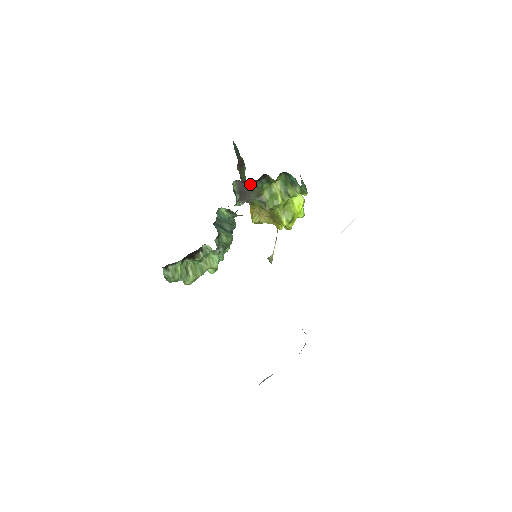
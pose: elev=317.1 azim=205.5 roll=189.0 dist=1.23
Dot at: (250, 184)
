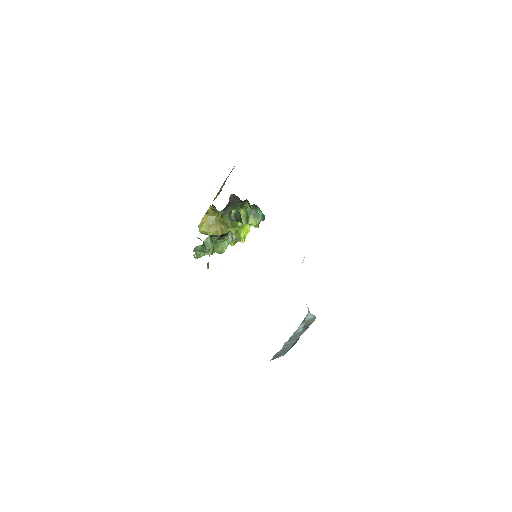
Dot at: (235, 201)
